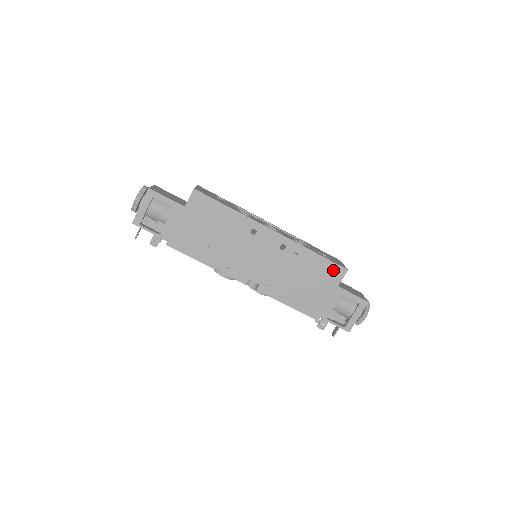
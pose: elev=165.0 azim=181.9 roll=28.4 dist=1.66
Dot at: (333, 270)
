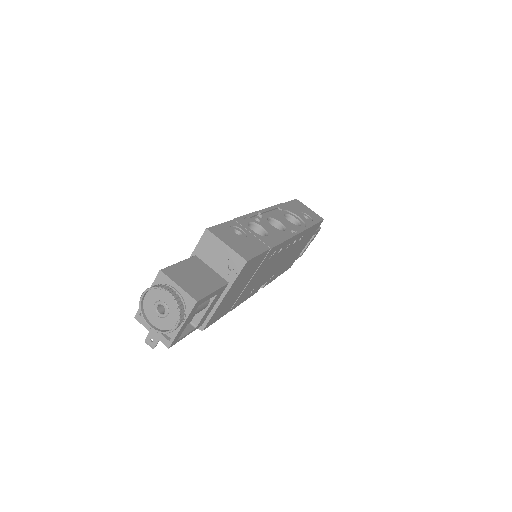
Dot at: occluded
